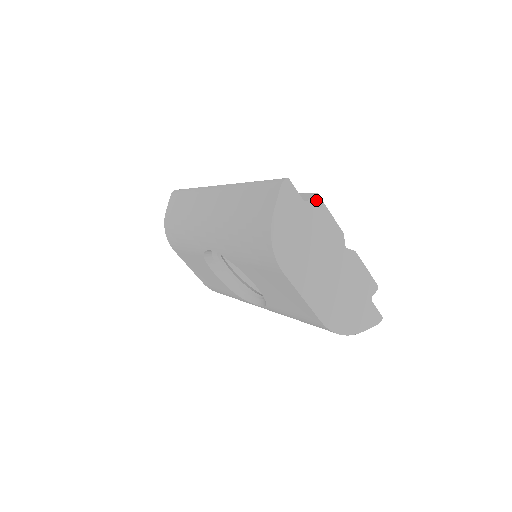
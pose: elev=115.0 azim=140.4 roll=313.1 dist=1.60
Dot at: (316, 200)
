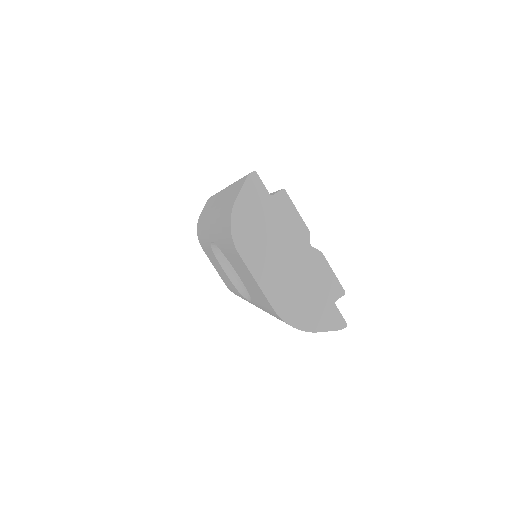
Dot at: (283, 196)
